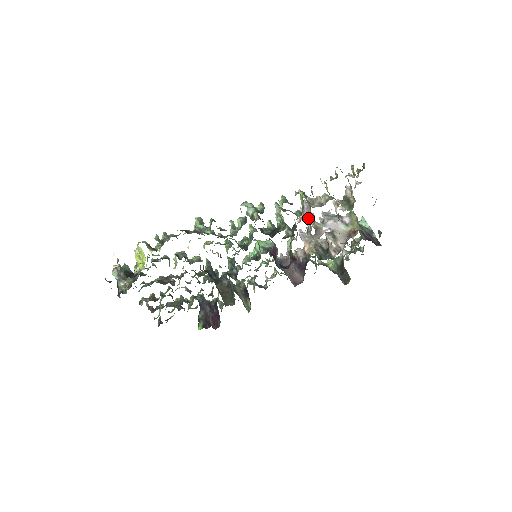
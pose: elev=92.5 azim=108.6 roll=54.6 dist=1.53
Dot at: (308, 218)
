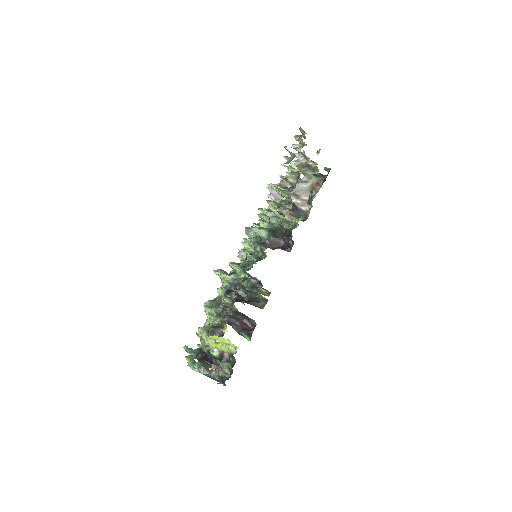
Dot at: occluded
